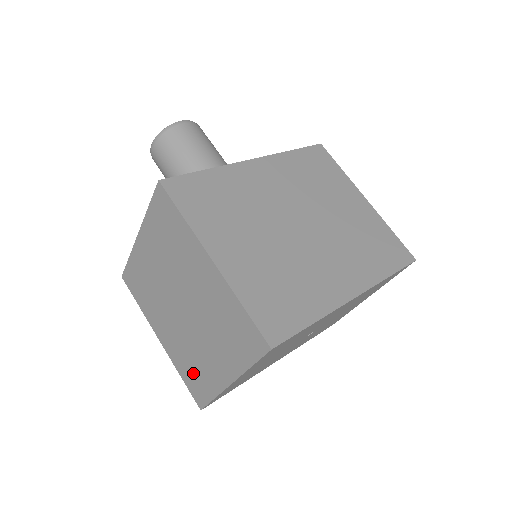
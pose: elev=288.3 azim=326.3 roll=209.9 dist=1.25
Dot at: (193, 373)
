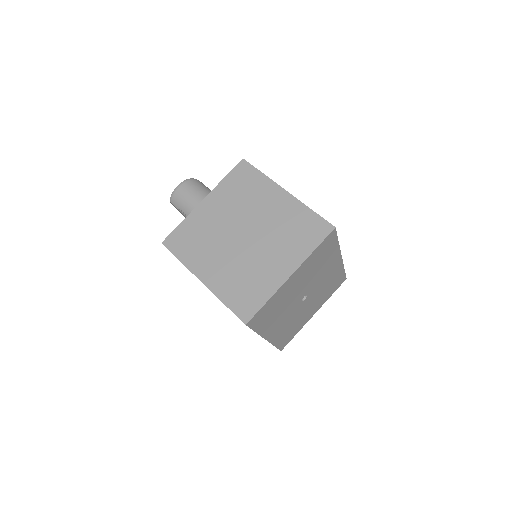
Dot at: (244, 290)
